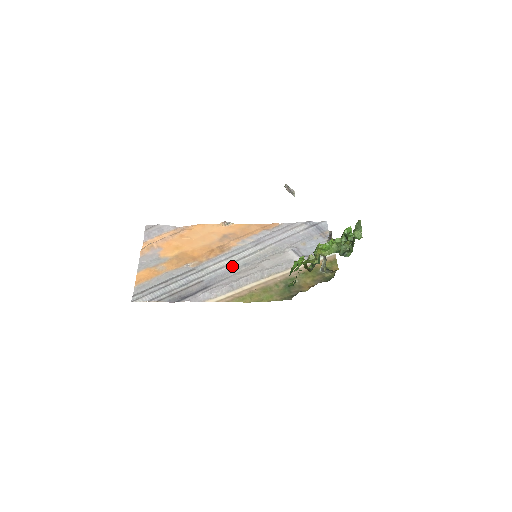
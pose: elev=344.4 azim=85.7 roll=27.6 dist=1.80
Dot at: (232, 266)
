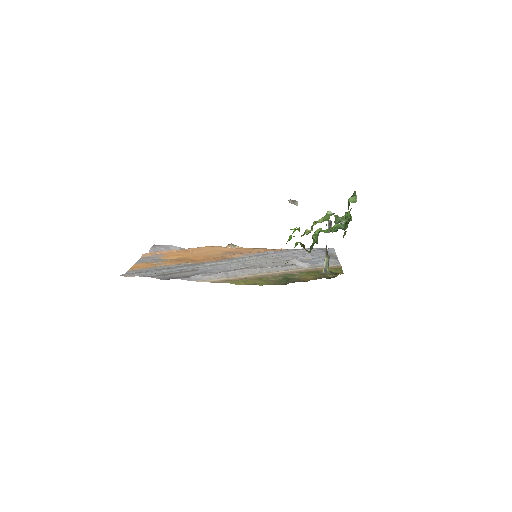
Dot at: (231, 264)
